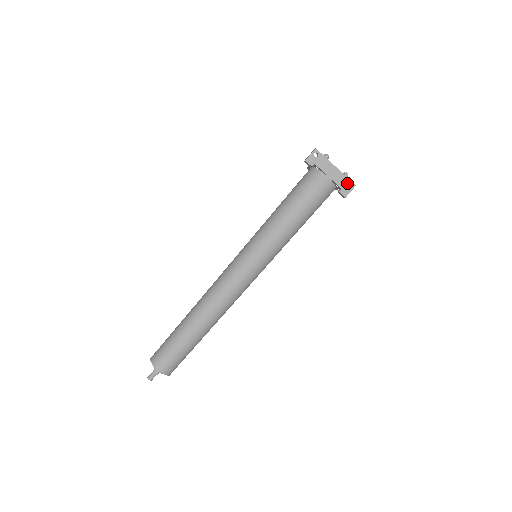
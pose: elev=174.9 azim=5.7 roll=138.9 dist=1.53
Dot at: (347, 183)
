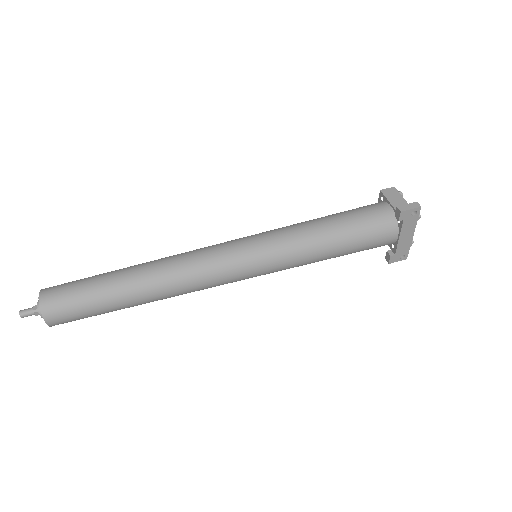
Dot at: (404, 253)
